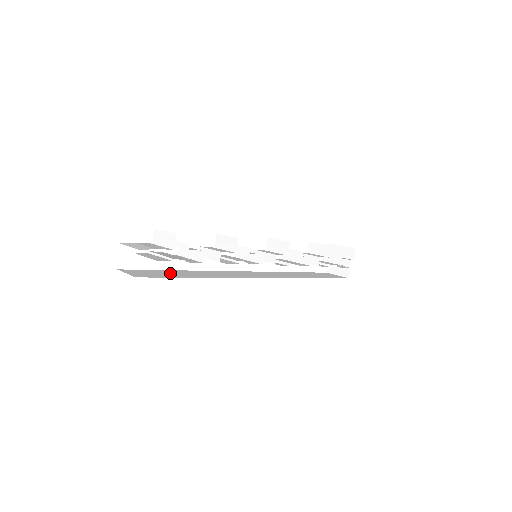
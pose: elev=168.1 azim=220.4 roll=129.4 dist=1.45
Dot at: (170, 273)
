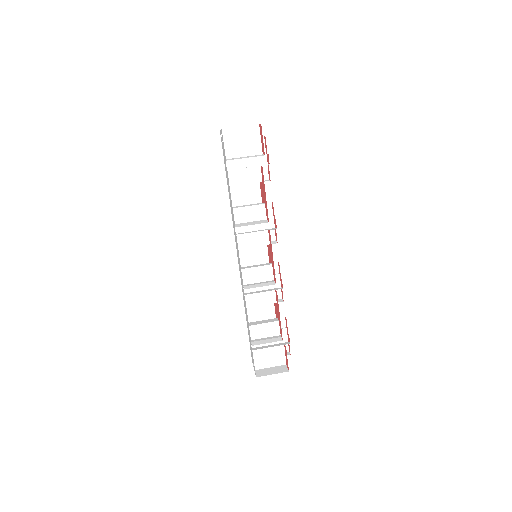
Dot at: occluded
